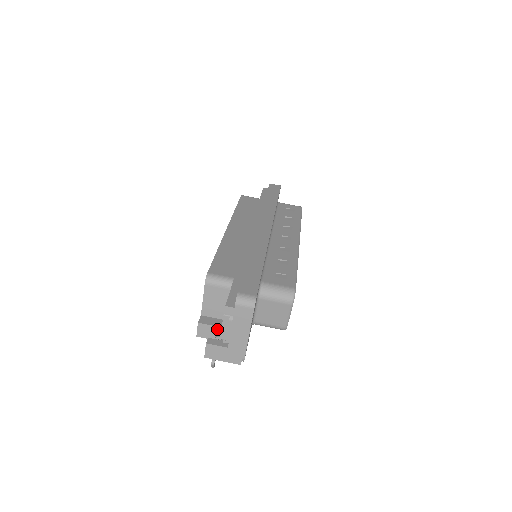
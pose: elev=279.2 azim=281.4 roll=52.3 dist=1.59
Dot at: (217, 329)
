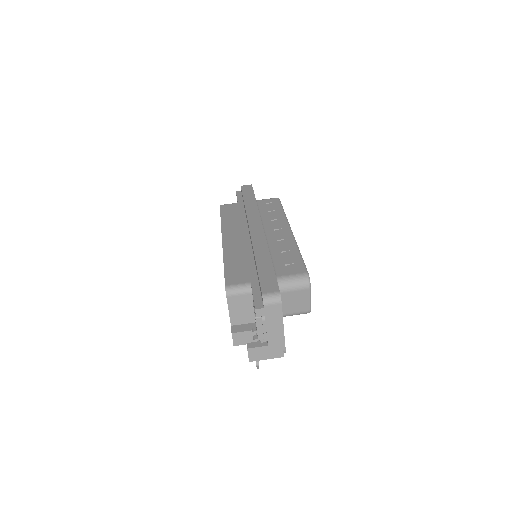
Dot at: (250, 333)
